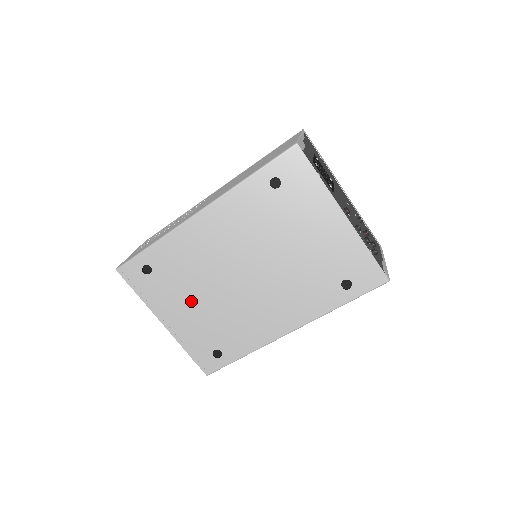
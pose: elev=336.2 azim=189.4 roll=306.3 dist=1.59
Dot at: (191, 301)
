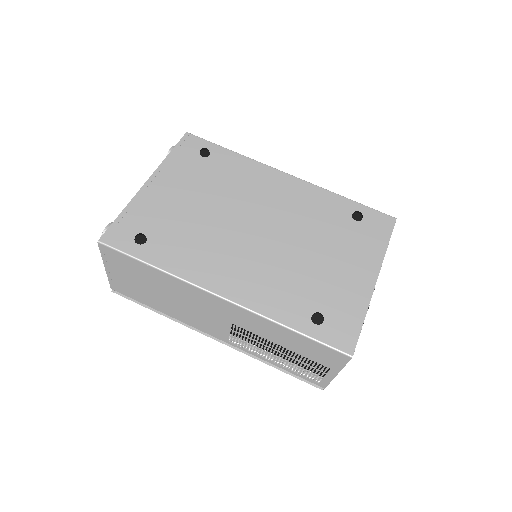
Dot at: (194, 195)
